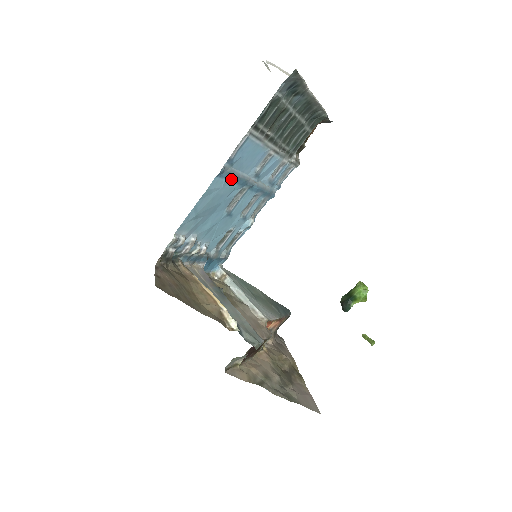
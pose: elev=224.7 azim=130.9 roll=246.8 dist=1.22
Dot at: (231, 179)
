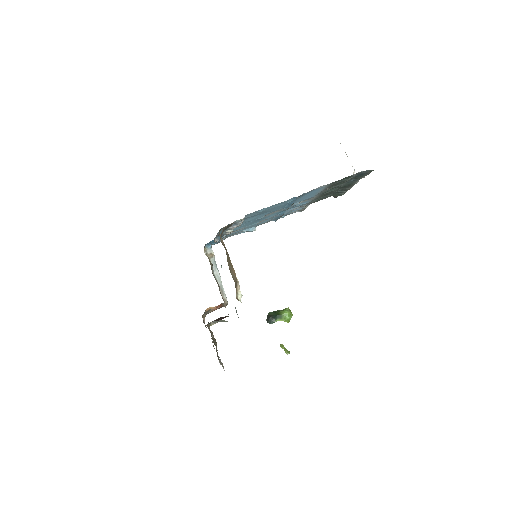
Dot at: (292, 202)
